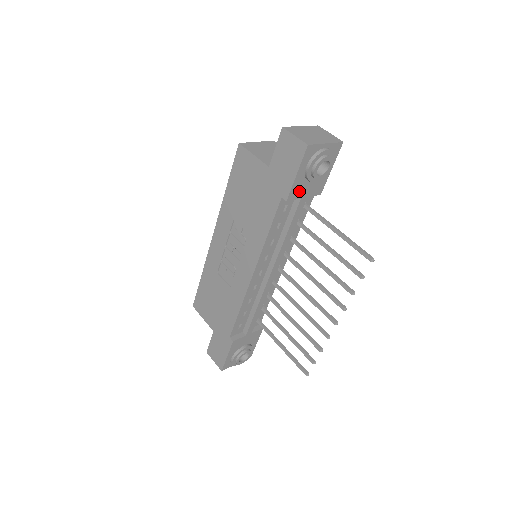
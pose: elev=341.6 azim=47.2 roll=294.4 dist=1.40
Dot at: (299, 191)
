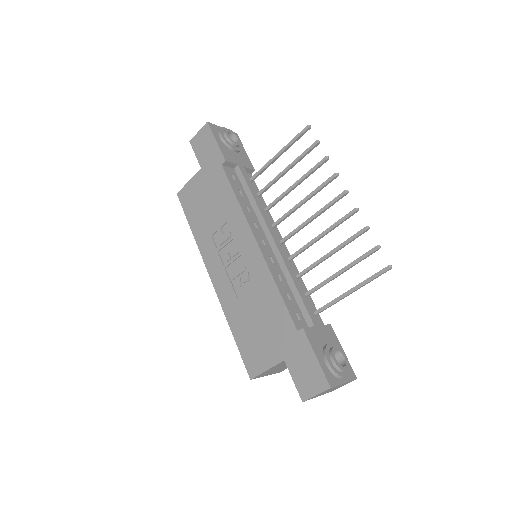
Dot at: (231, 158)
